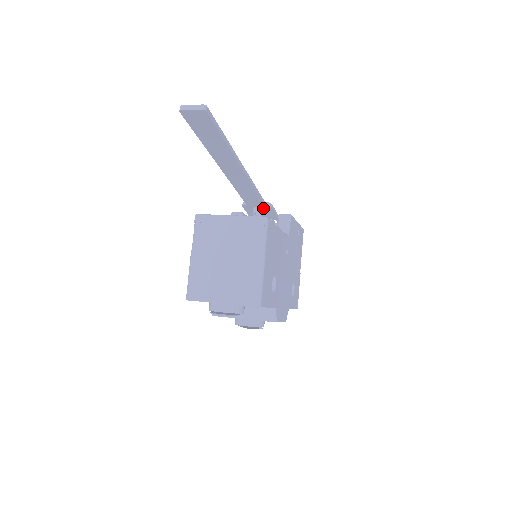
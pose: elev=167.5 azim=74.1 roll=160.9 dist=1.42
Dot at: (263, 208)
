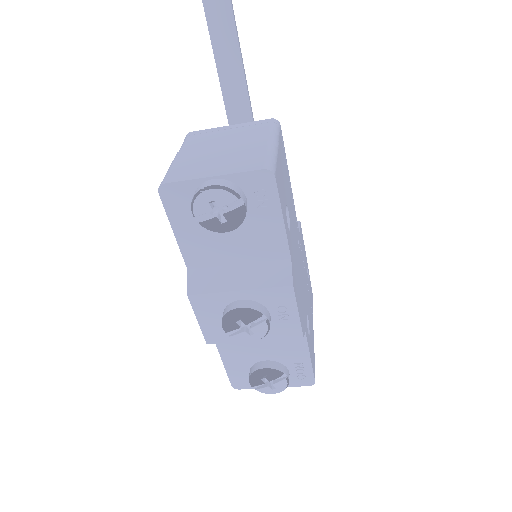
Dot at: occluded
